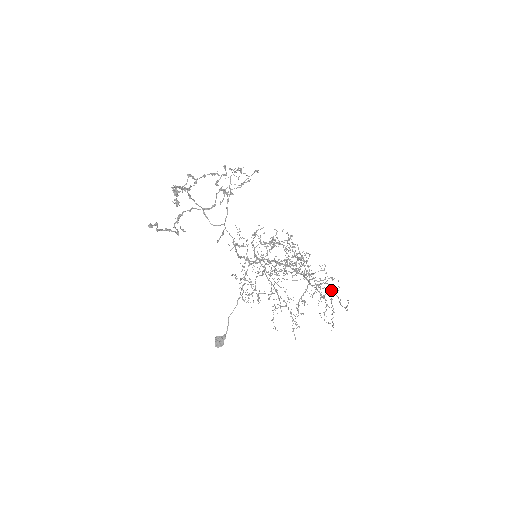
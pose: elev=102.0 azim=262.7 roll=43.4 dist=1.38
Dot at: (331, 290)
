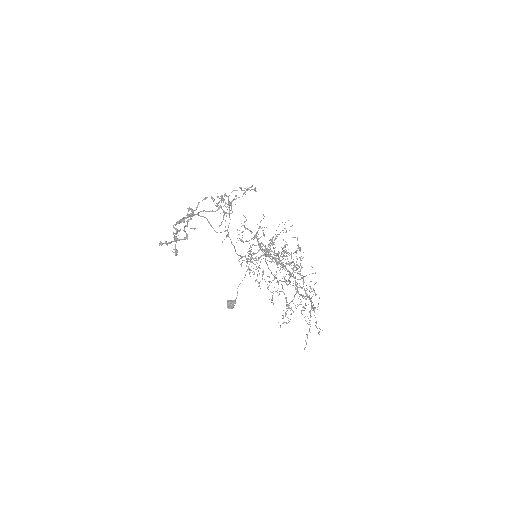
Dot at: (310, 311)
